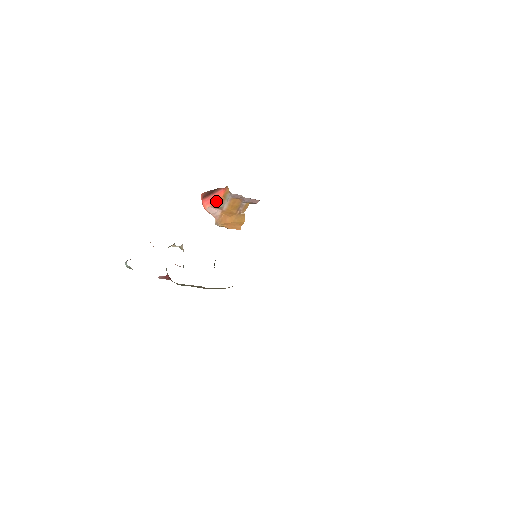
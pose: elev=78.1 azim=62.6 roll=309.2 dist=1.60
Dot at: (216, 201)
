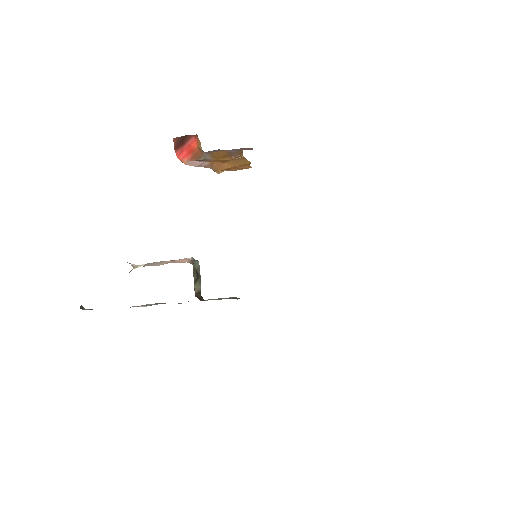
Dot at: (192, 154)
